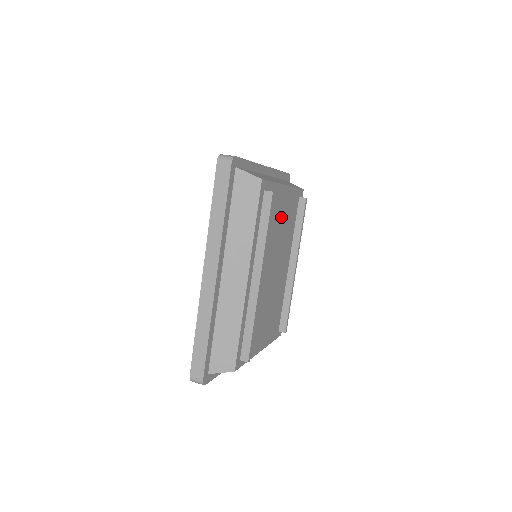
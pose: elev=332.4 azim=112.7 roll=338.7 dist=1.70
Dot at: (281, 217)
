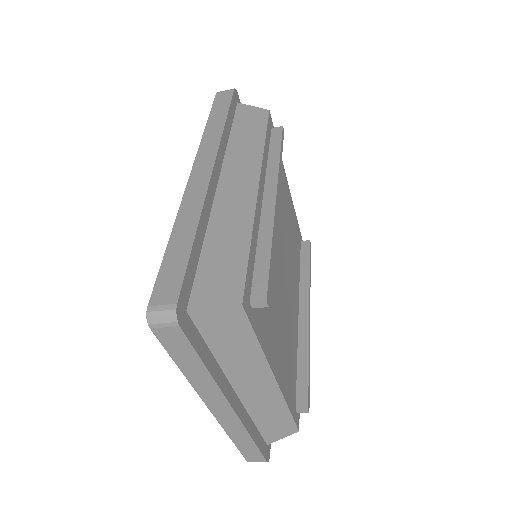
Dot at: (287, 213)
